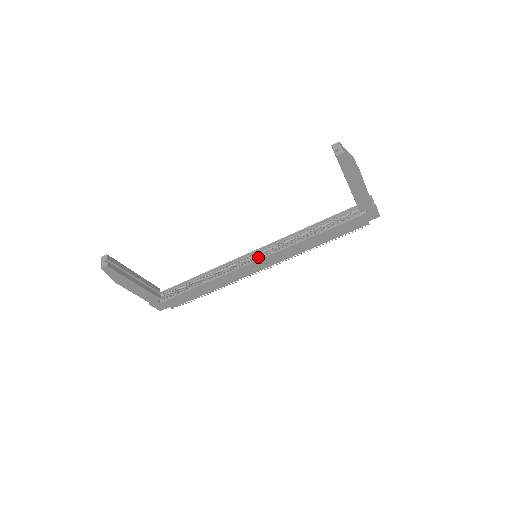
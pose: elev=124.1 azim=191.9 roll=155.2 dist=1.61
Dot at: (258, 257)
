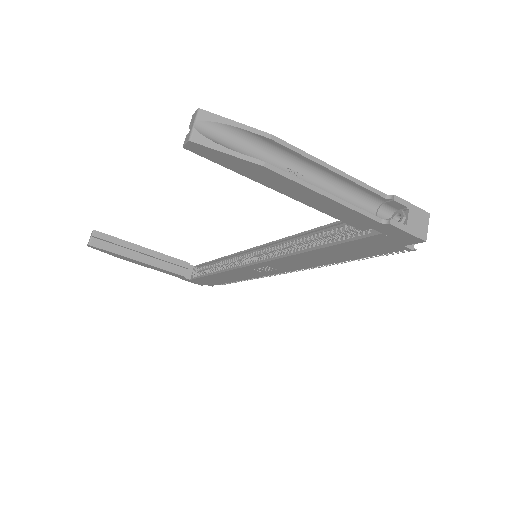
Dot at: (259, 258)
